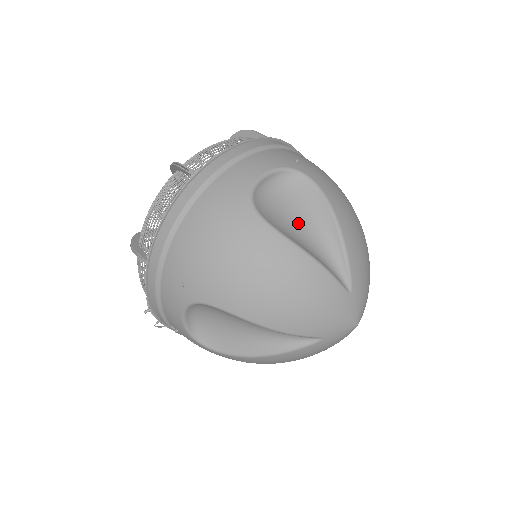
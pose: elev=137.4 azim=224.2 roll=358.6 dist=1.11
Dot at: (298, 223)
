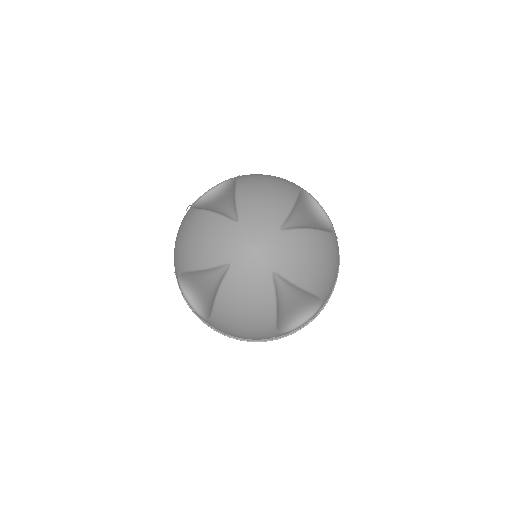
Dot at: (306, 216)
